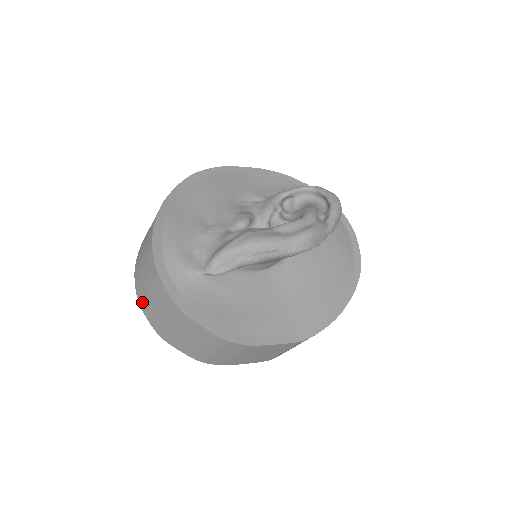
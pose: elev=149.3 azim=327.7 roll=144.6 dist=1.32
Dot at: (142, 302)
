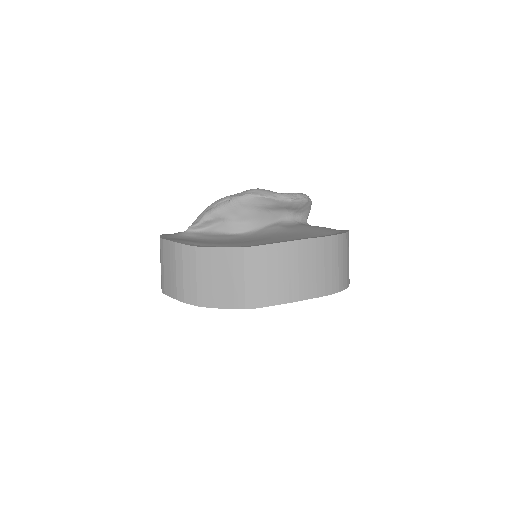
Dot at: occluded
